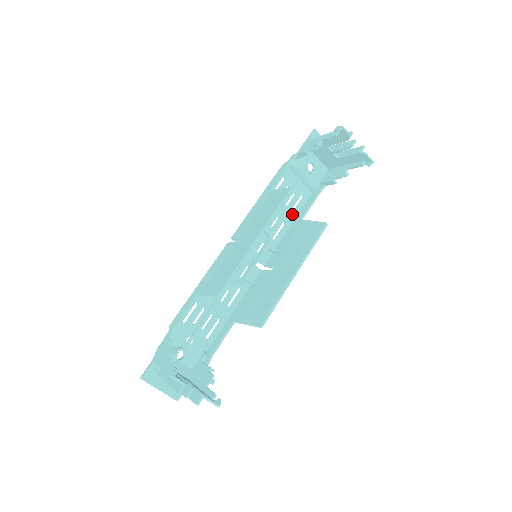
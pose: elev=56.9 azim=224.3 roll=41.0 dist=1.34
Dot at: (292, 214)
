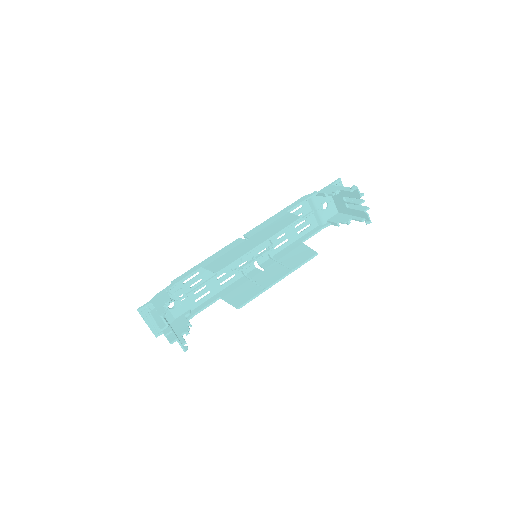
Dot at: (297, 235)
